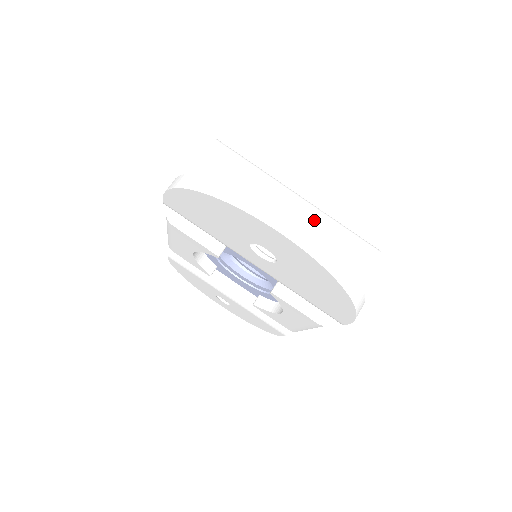
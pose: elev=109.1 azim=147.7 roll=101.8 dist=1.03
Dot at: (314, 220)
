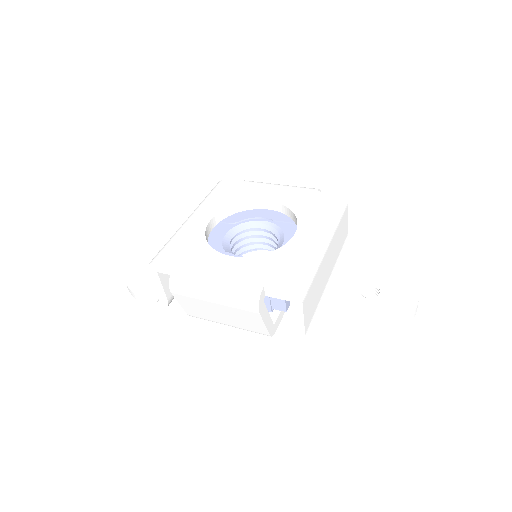
Dot at: (334, 238)
